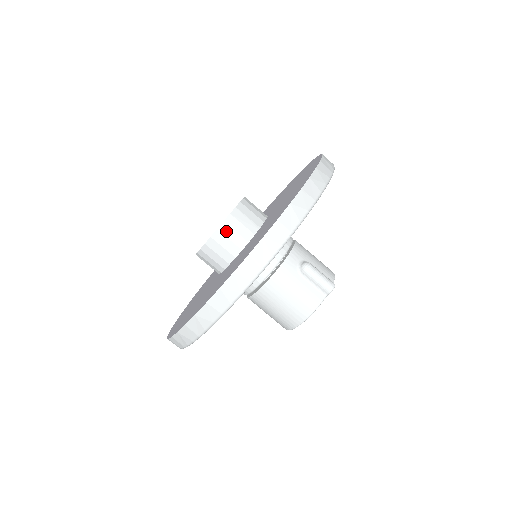
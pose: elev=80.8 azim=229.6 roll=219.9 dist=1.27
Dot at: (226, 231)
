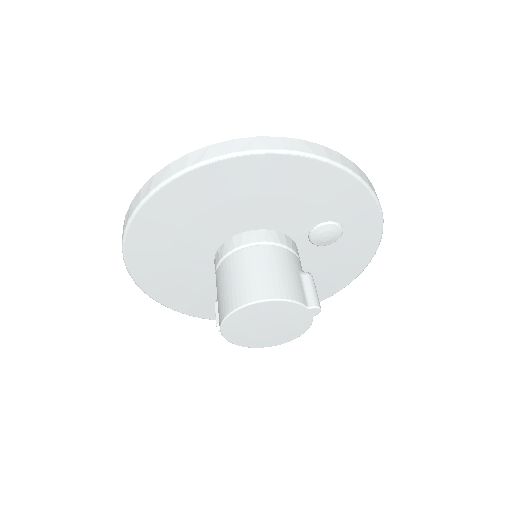
Dot at: occluded
